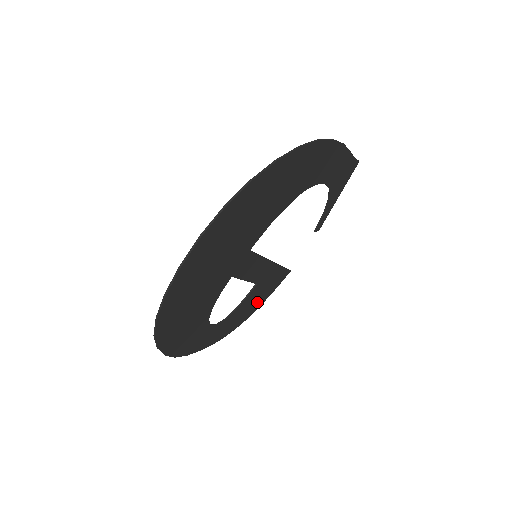
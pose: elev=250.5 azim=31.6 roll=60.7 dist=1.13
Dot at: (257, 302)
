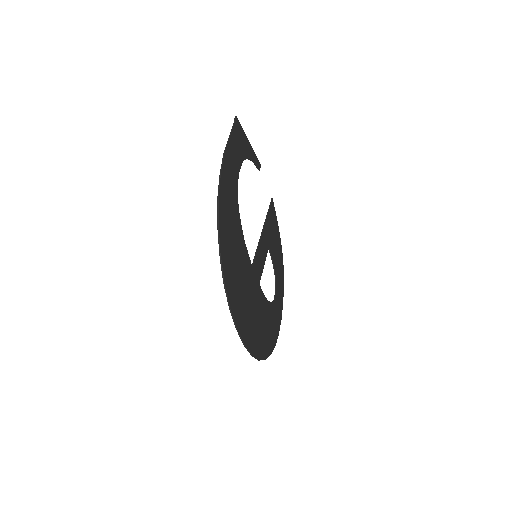
Dot at: (277, 241)
